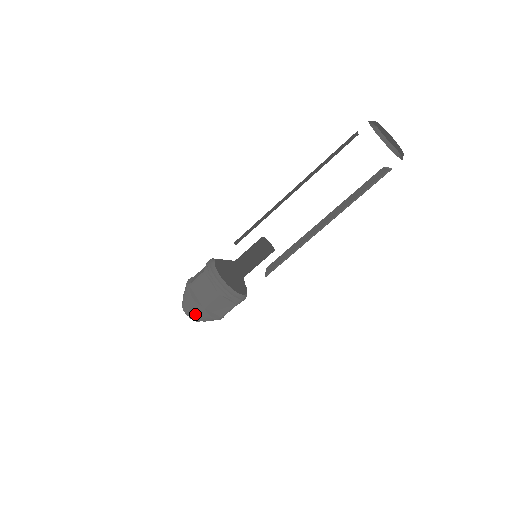
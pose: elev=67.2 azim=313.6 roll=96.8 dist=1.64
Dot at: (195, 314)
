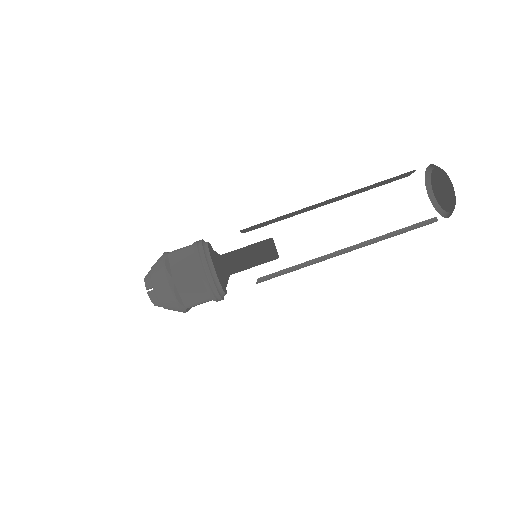
Dot at: (158, 287)
